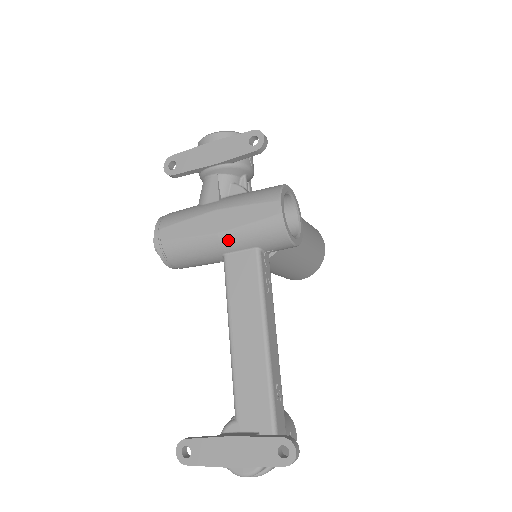
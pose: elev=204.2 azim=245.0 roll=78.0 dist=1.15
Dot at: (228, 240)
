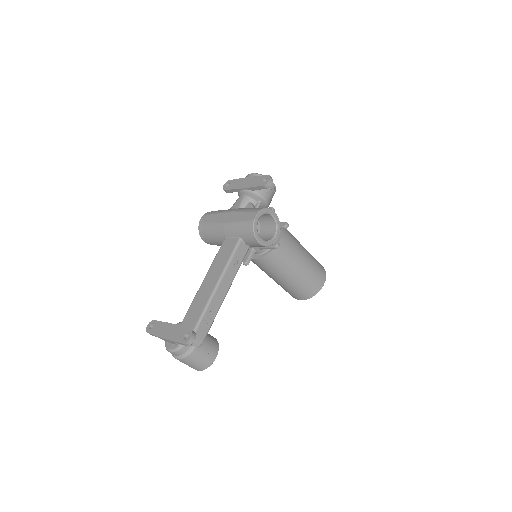
Dot at: (228, 228)
